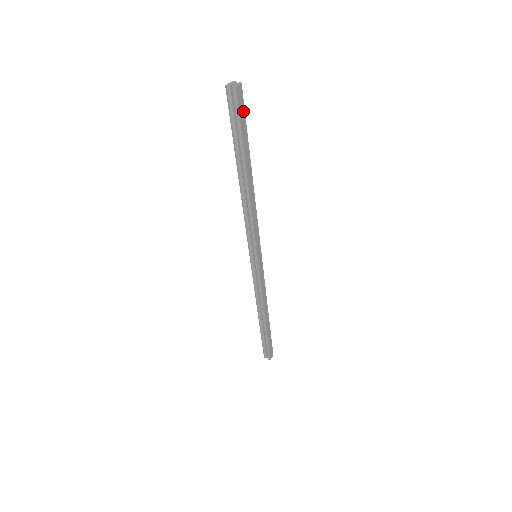
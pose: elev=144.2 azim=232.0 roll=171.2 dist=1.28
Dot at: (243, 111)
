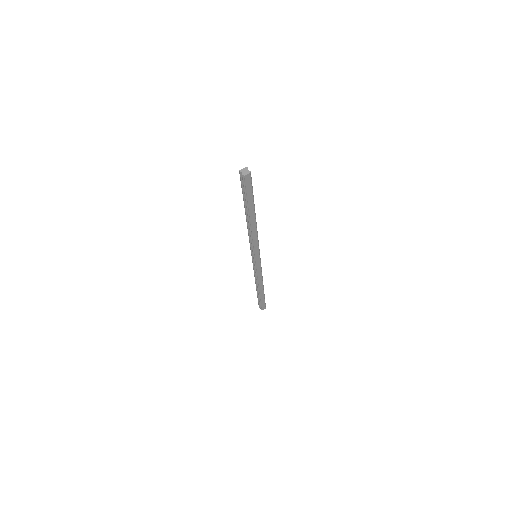
Dot at: (250, 186)
